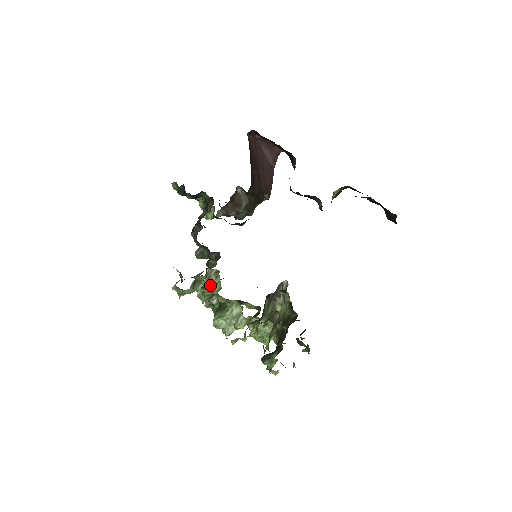
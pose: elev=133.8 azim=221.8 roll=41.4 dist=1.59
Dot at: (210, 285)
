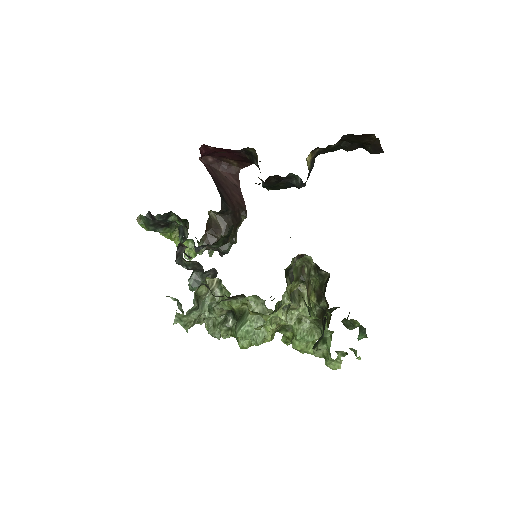
Dot at: (217, 302)
